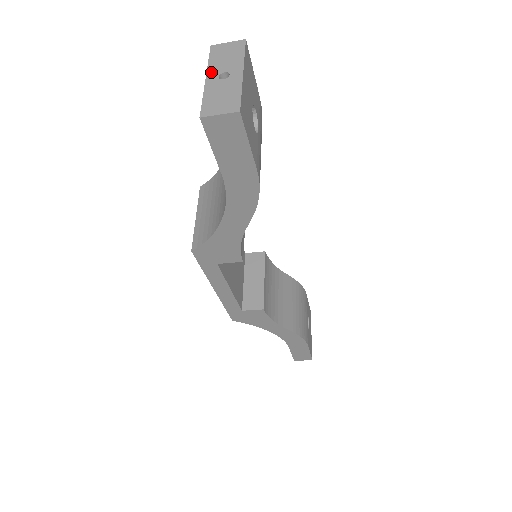
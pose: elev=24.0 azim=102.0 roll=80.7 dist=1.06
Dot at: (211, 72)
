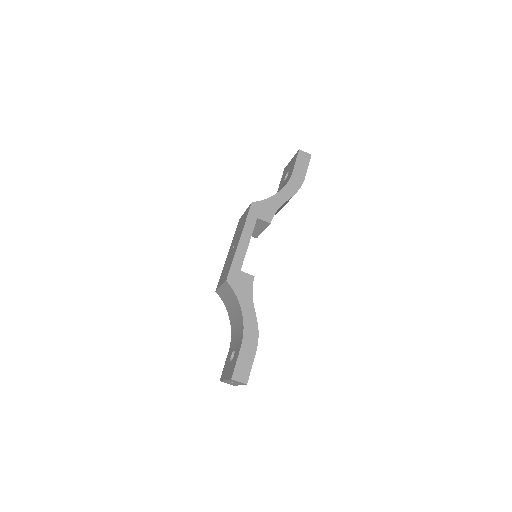
Dot at: occluded
